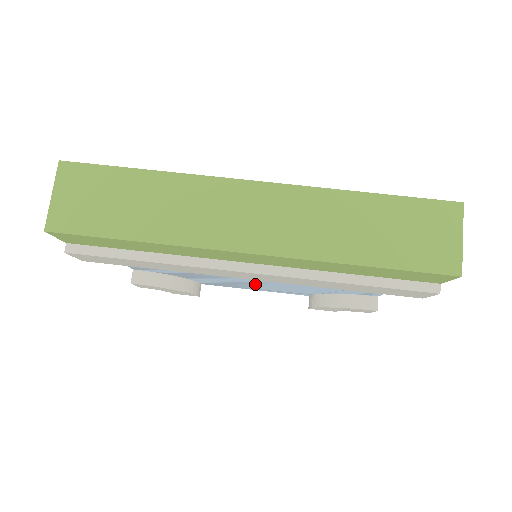
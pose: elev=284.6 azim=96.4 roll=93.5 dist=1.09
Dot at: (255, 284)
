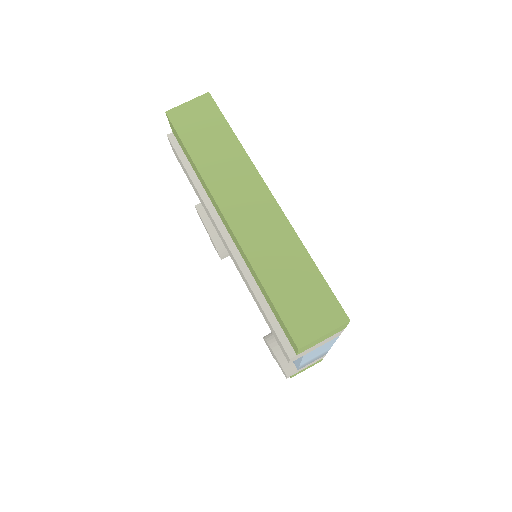
Dot at: occluded
